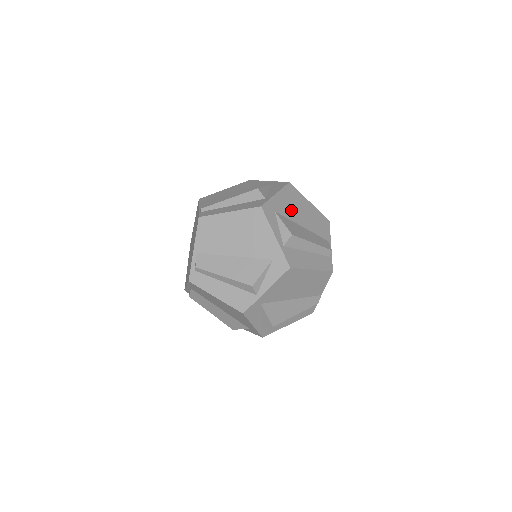
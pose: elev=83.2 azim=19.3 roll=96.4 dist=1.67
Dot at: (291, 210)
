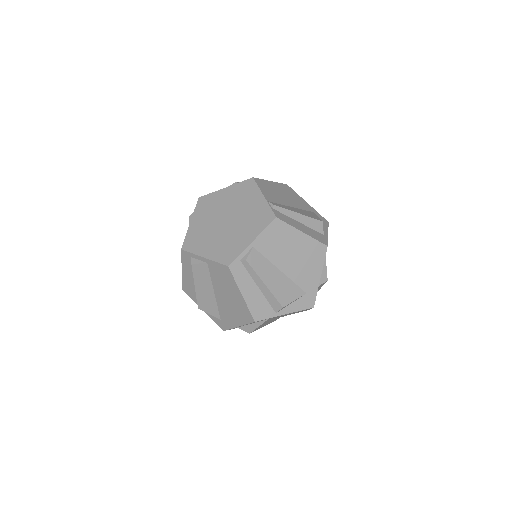
Dot at: occluded
